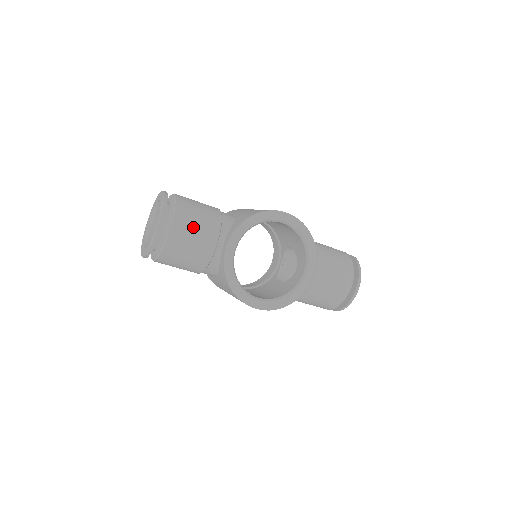
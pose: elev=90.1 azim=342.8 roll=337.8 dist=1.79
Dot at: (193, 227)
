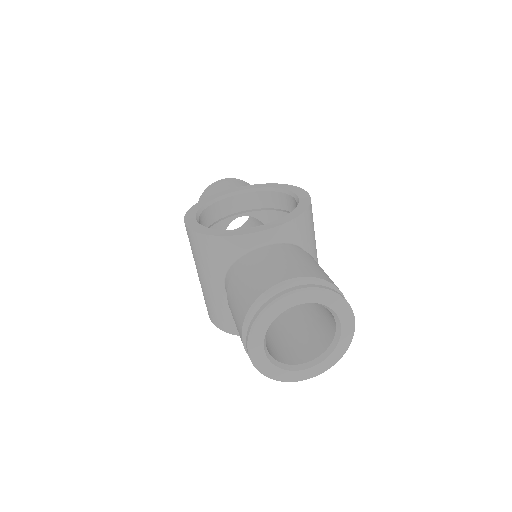
Dot at: (237, 186)
